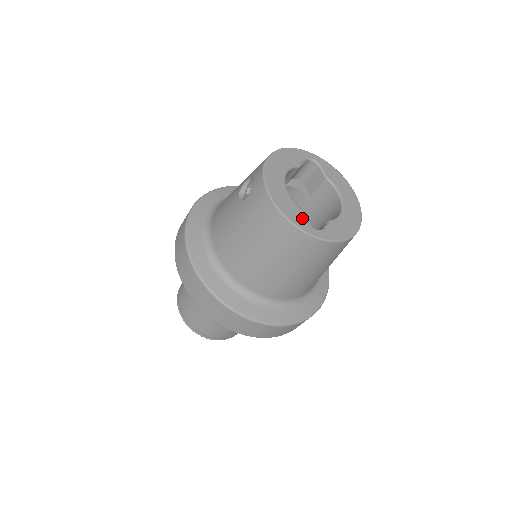
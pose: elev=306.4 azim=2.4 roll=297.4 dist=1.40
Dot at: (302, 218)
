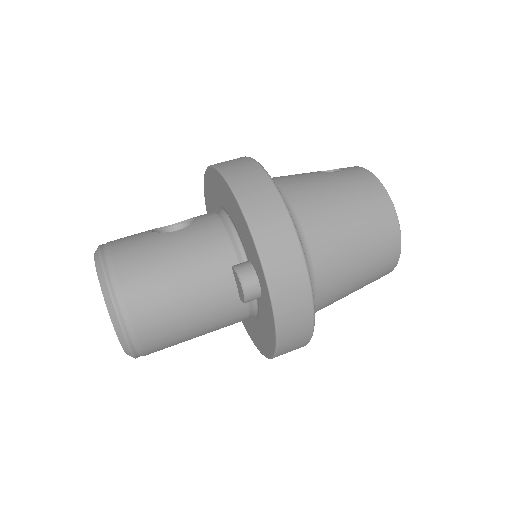
Dot at: occluded
